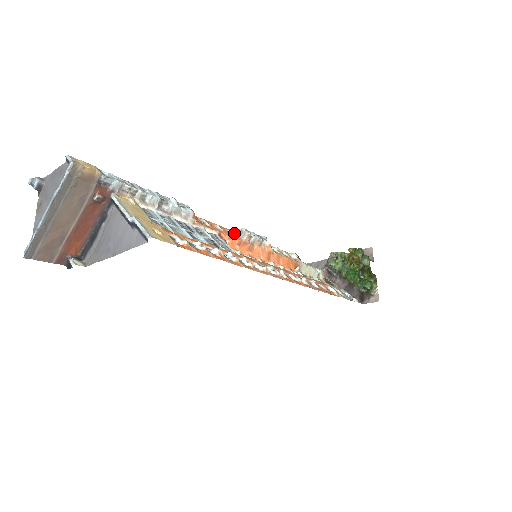
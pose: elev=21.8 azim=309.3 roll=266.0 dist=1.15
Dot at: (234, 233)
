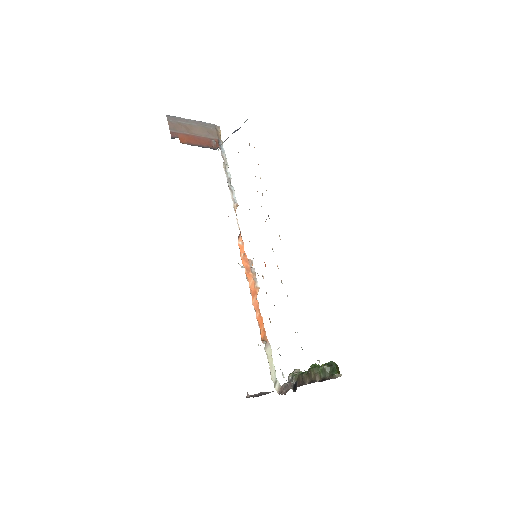
Dot at: occluded
